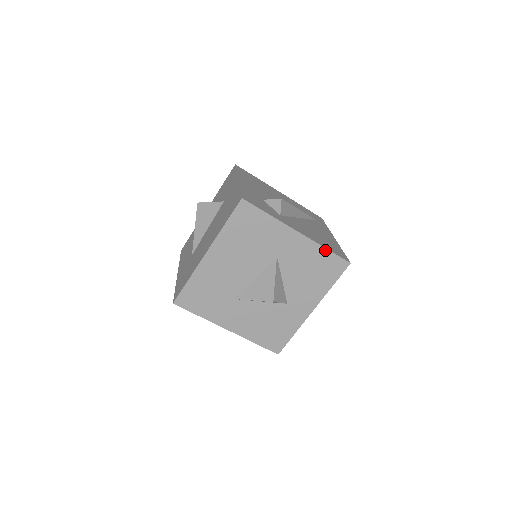
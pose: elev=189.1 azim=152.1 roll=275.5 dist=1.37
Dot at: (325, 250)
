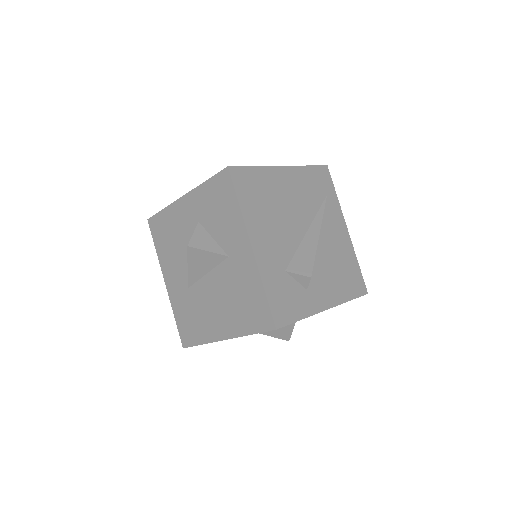
Dot at: occluded
